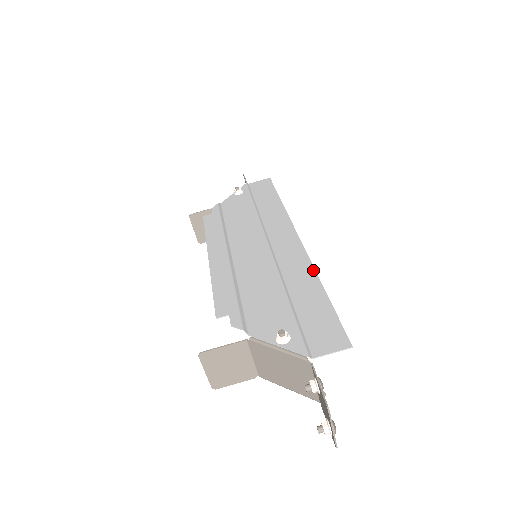
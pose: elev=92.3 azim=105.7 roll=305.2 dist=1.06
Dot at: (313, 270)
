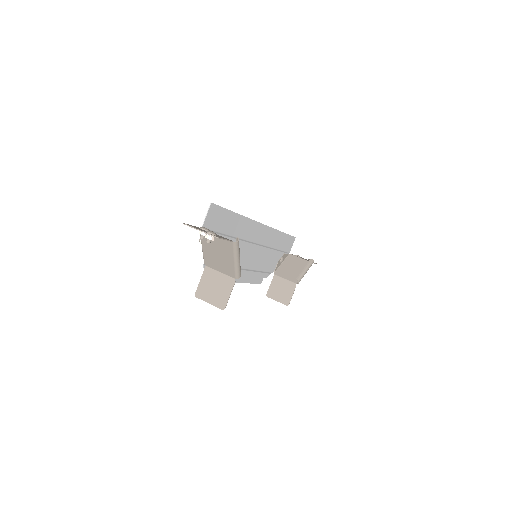
Dot at: (245, 218)
